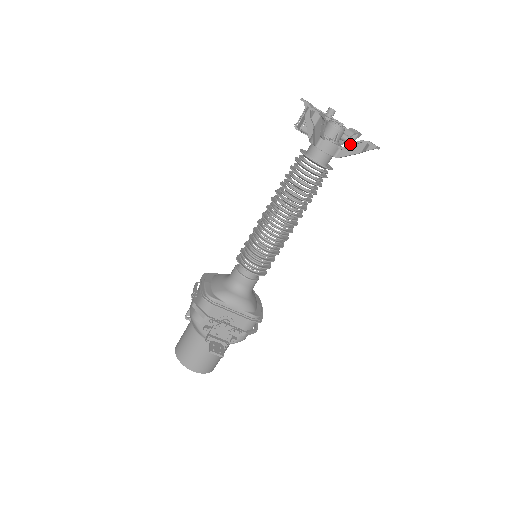
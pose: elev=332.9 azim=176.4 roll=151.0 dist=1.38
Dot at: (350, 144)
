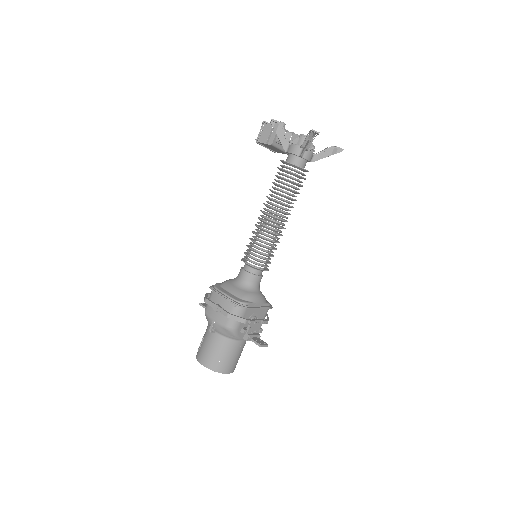
Dot at: (323, 150)
